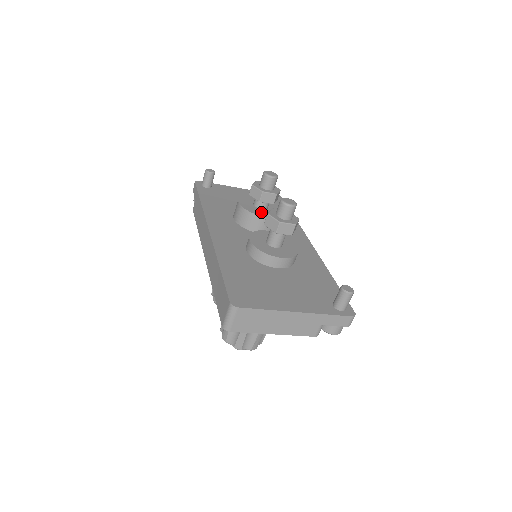
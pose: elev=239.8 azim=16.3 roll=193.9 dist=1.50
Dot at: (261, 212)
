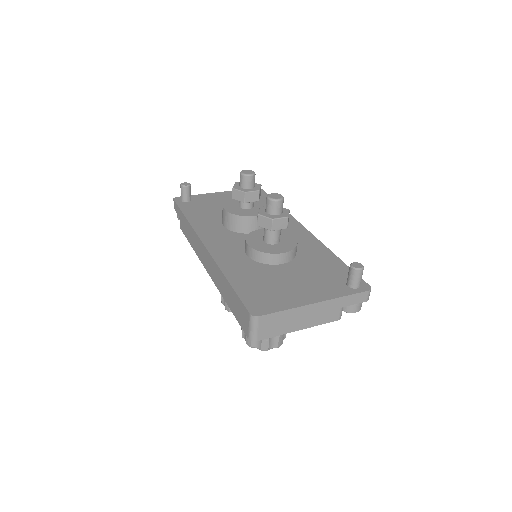
Dot at: (249, 212)
